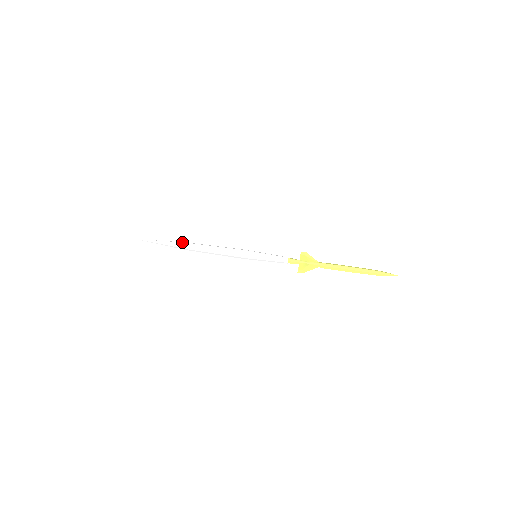
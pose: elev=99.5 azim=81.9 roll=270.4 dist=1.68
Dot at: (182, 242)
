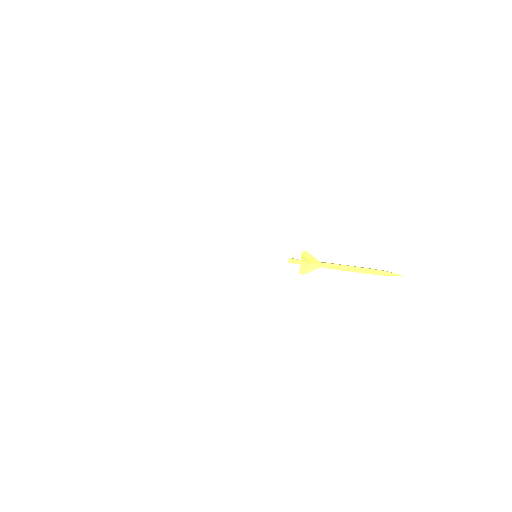
Dot at: (182, 243)
